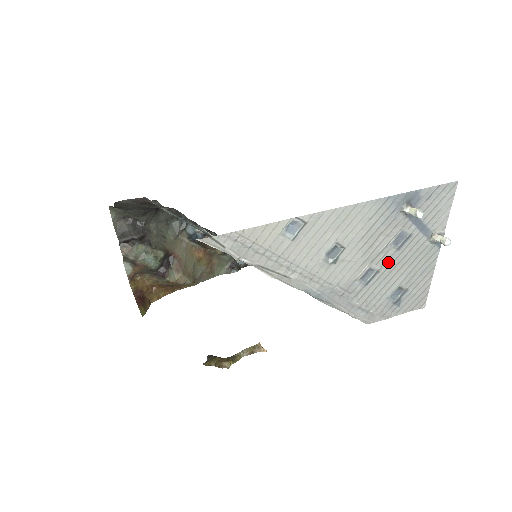
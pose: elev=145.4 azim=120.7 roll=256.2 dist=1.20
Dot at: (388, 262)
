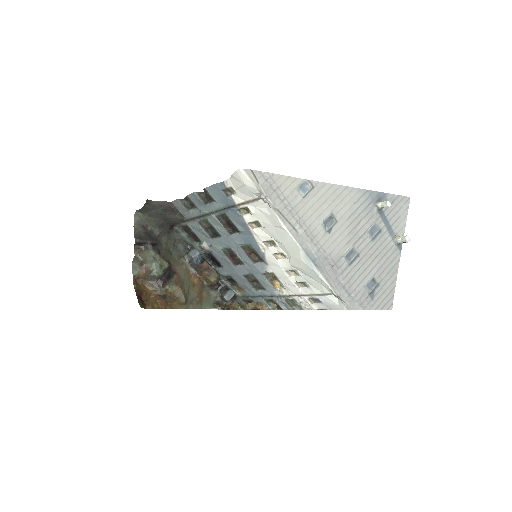
Dot at: (365, 249)
